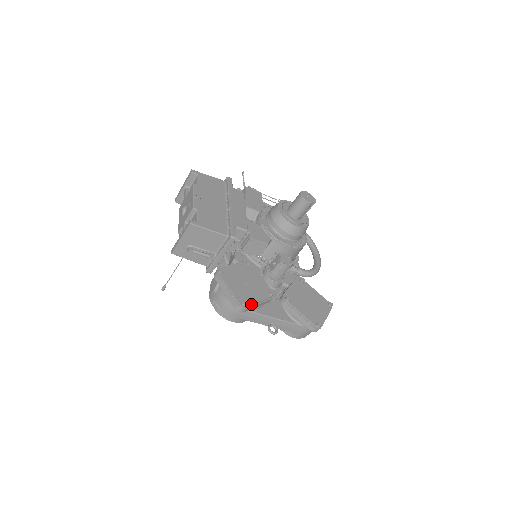
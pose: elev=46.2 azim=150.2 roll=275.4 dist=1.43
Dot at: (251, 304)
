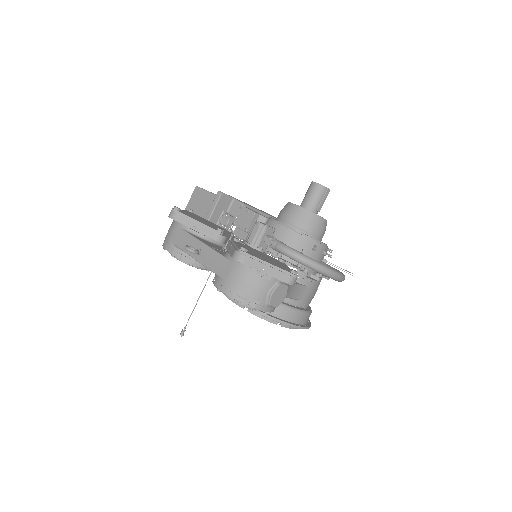
Dot at: (185, 214)
